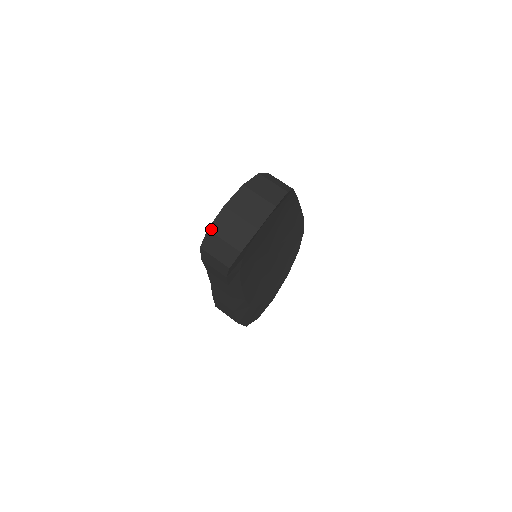
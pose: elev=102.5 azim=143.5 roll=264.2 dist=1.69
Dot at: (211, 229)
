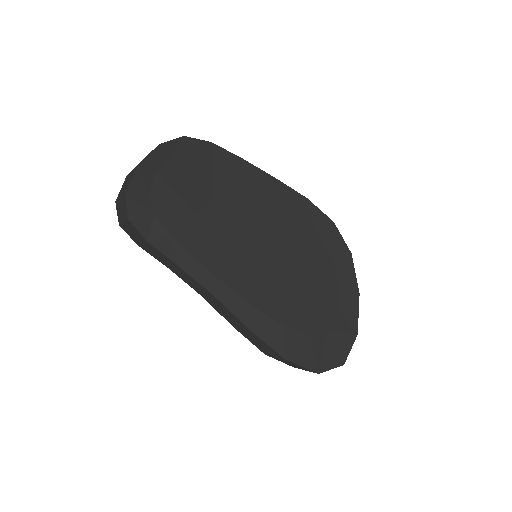
Dot at: (117, 199)
